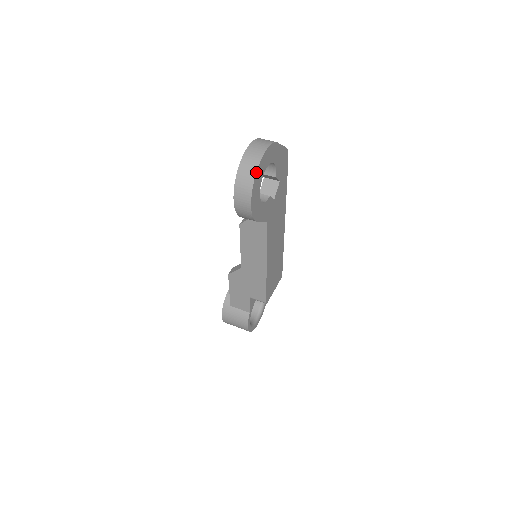
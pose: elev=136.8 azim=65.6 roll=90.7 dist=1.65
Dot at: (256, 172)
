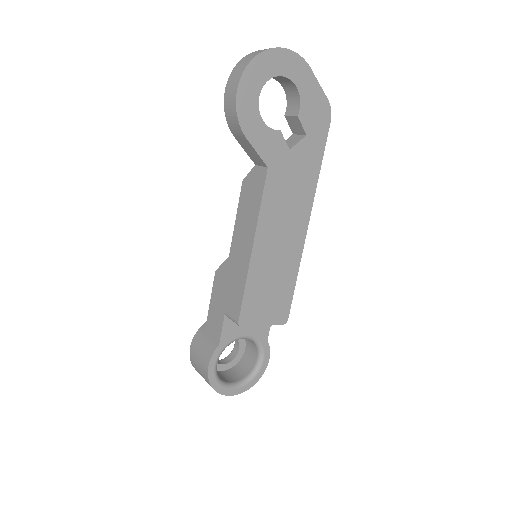
Dot at: (258, 54)
